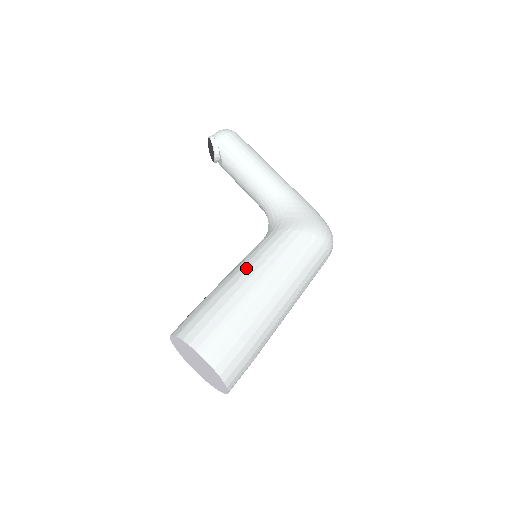
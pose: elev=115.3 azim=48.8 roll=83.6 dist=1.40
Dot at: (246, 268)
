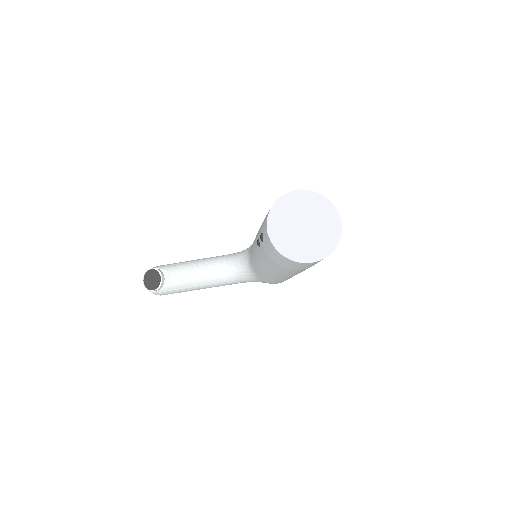
Dot at: occluded
